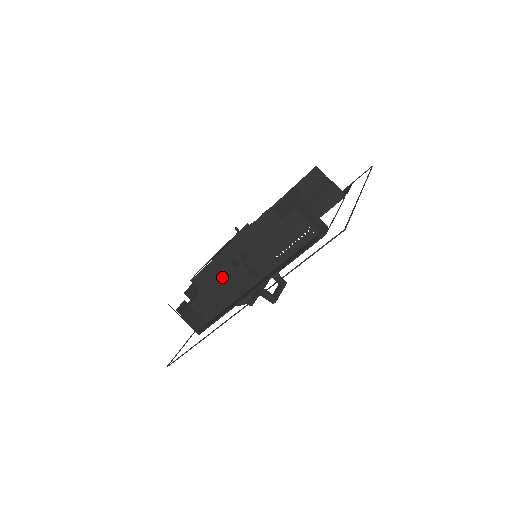
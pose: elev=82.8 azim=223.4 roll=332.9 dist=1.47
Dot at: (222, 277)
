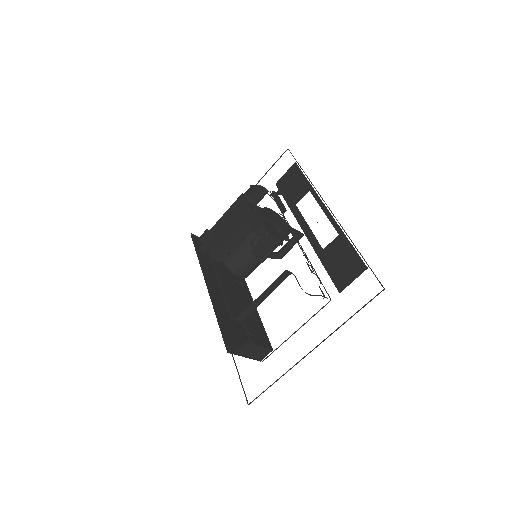
Dot at: (223, 262)
